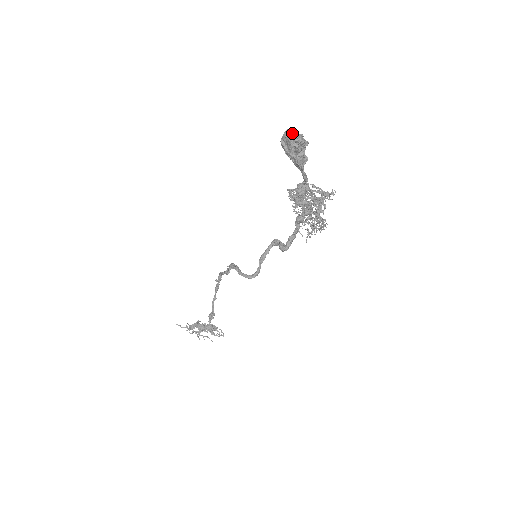
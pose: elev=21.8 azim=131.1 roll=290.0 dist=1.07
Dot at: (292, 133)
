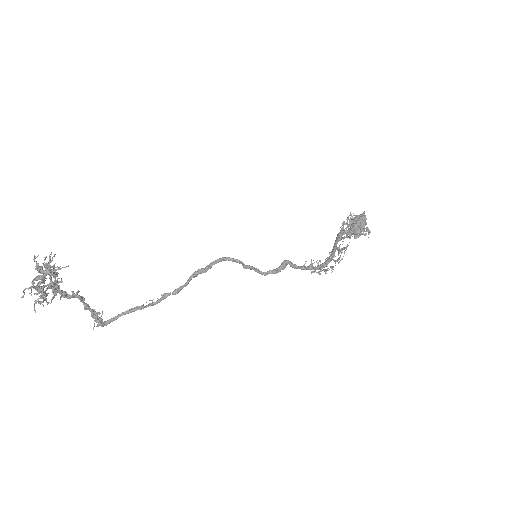
Dot at: occluded
